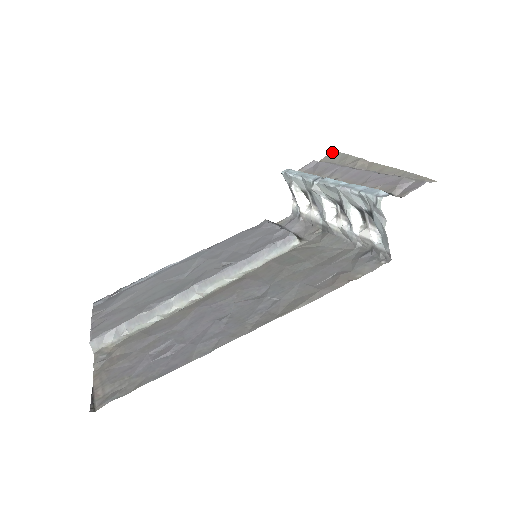
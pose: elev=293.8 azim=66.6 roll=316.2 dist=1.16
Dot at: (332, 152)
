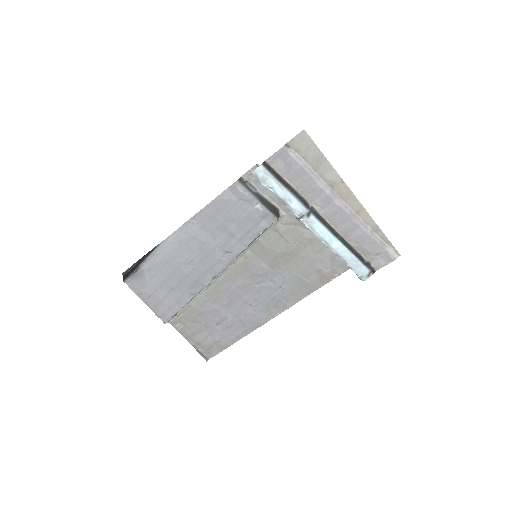
Dot at: (300, 132)
